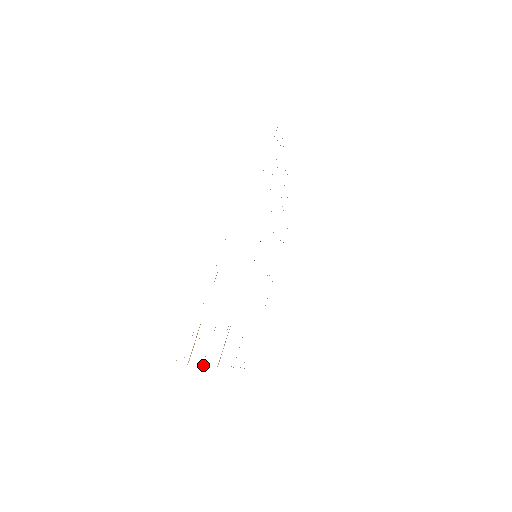
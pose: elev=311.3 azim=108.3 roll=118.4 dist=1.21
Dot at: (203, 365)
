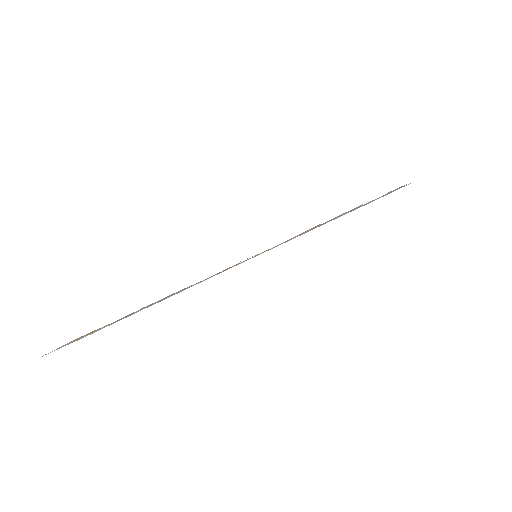
Dot at: occluded
